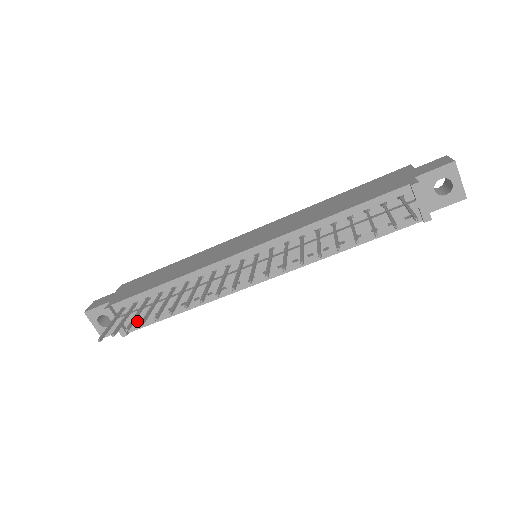
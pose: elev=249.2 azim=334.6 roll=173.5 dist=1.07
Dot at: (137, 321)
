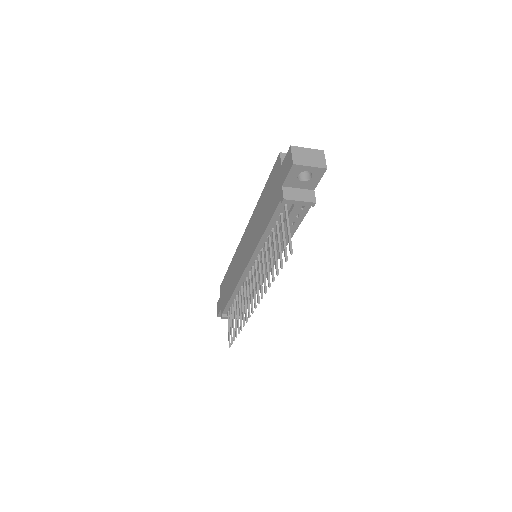
Dot at: occluded
